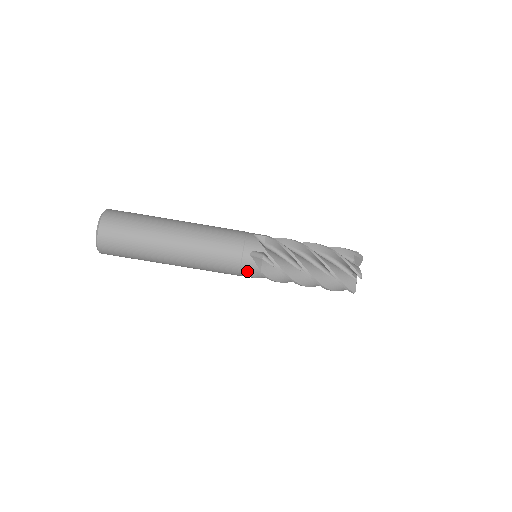
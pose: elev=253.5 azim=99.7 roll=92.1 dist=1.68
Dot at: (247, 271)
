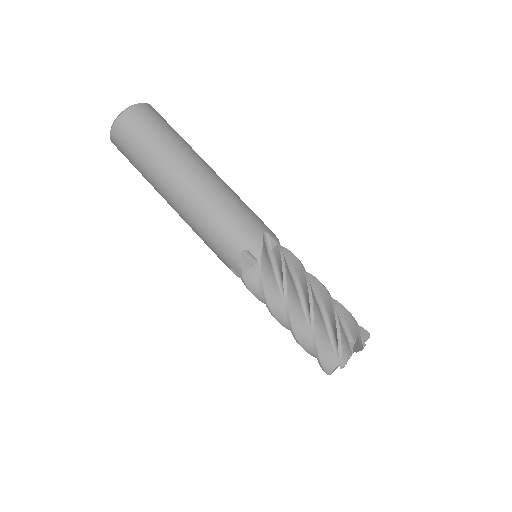
Dot at: (230, 265)
